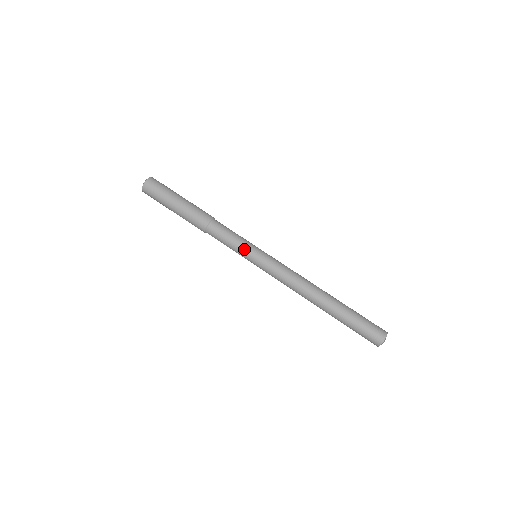
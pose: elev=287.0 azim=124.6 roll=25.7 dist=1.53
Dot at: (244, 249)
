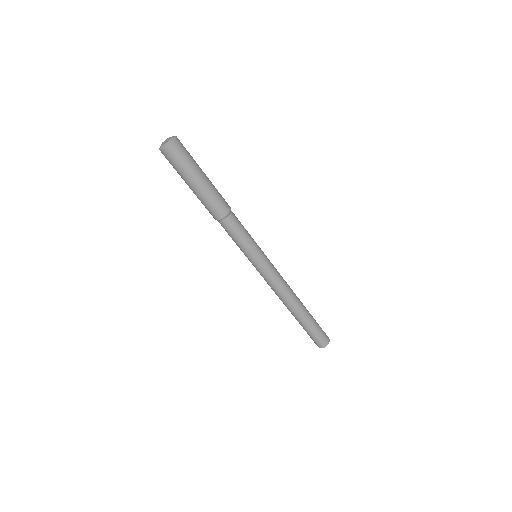
Dot at: (244, 253)
